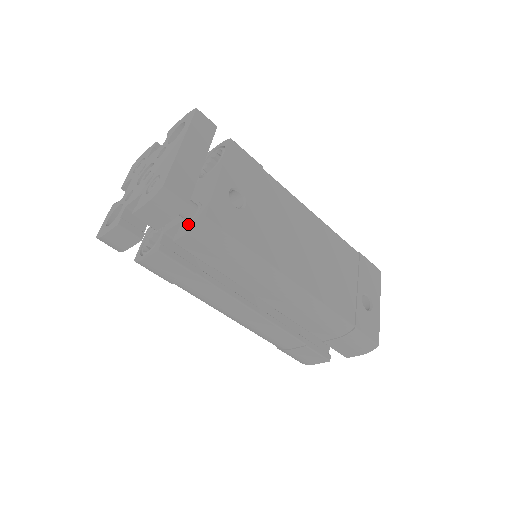
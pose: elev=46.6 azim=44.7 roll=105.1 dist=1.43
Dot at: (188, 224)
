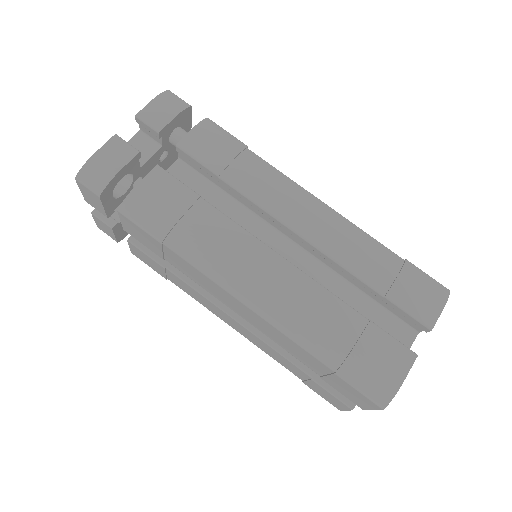
Dot at: occluded
